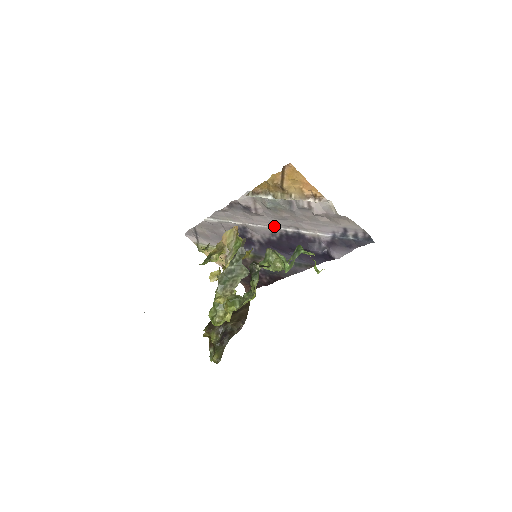
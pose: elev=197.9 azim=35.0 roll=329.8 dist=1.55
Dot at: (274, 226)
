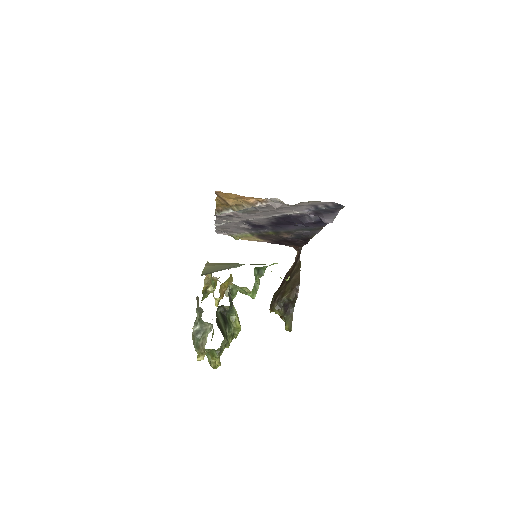
Dot at: (262, 217)
